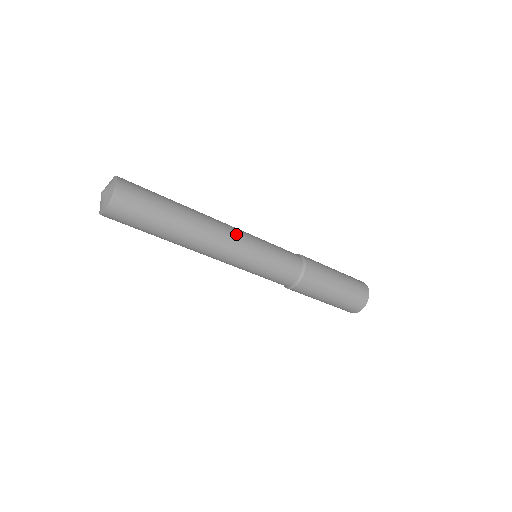
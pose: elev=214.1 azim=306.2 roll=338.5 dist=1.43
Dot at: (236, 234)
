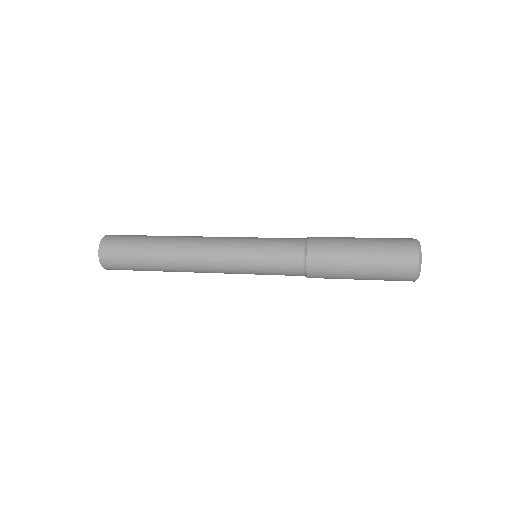
Dot at: (216, 268)
